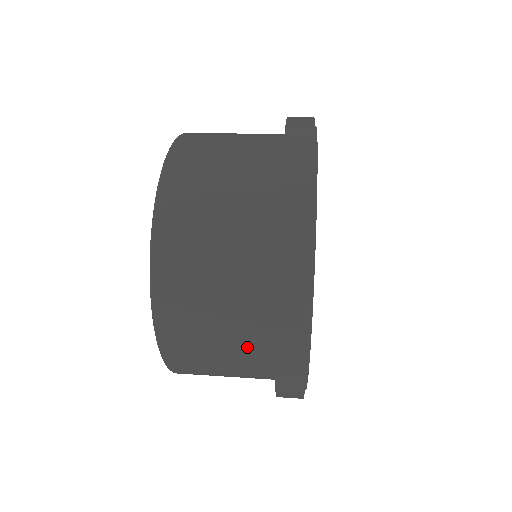
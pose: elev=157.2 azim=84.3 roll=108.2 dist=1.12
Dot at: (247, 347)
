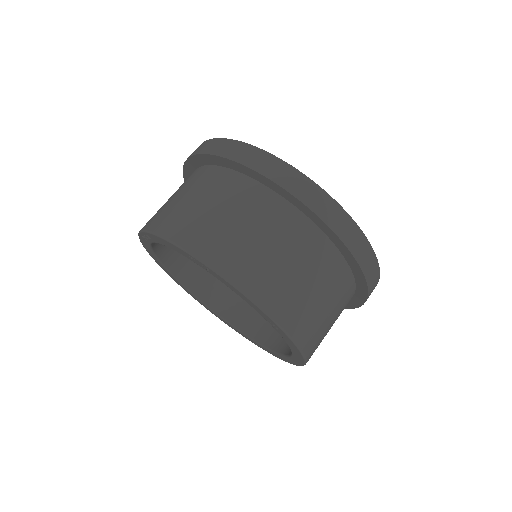
Dot at: occluded
